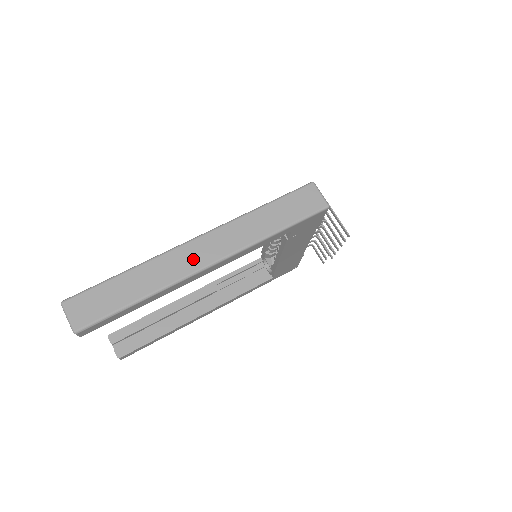
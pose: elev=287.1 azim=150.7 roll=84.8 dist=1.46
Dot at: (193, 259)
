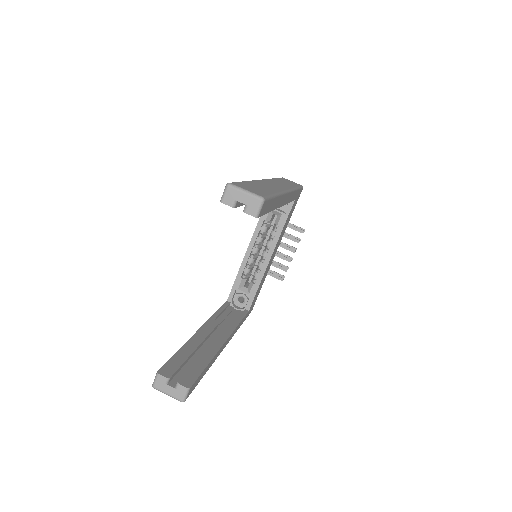
Dot at: (276, 186)
